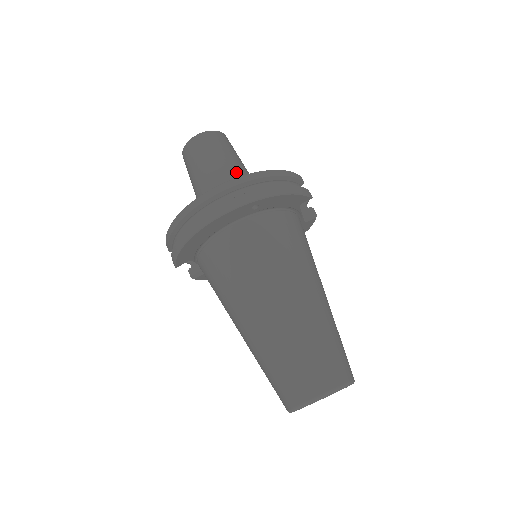
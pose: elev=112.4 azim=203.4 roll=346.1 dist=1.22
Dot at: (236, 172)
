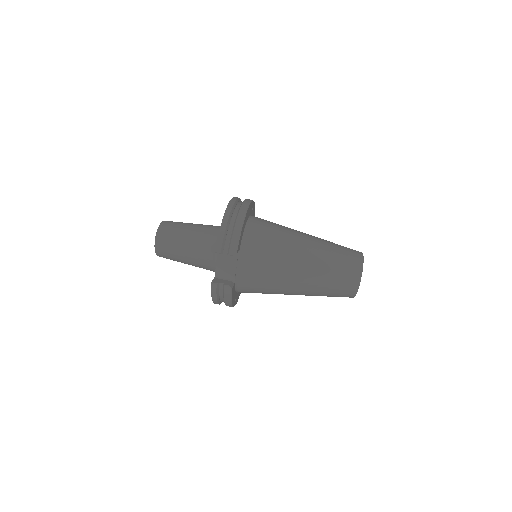
Dot at: occluded
